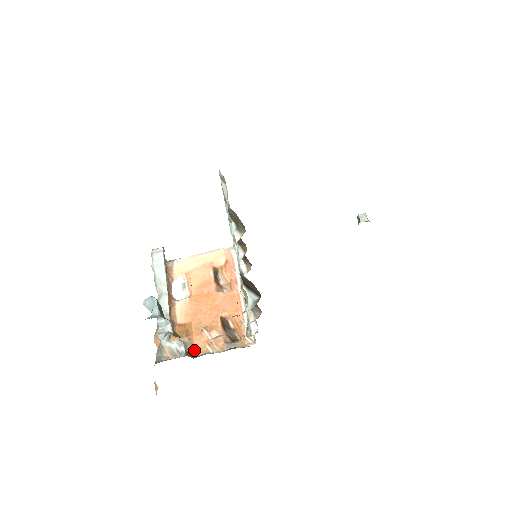
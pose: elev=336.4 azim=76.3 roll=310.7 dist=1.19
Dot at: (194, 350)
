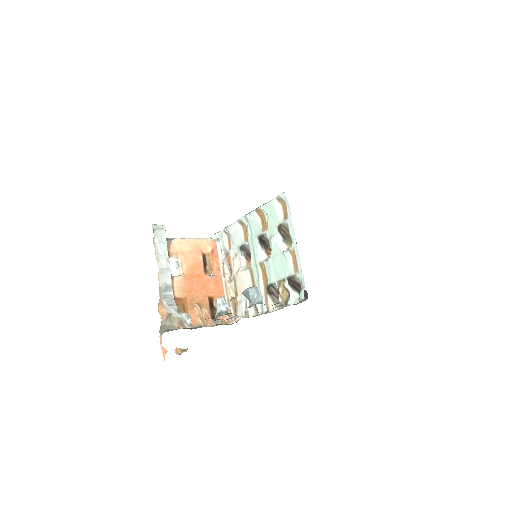
Dot at: occluded
